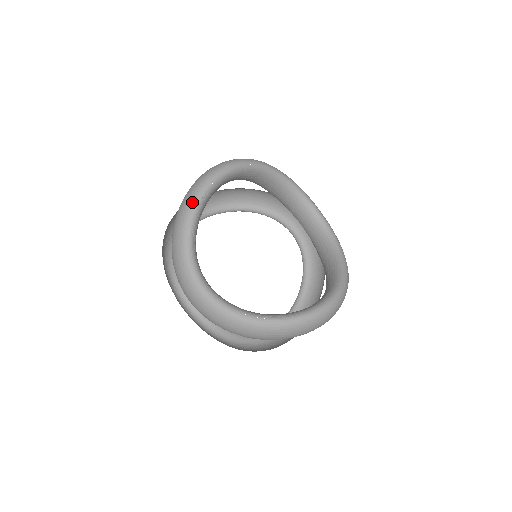
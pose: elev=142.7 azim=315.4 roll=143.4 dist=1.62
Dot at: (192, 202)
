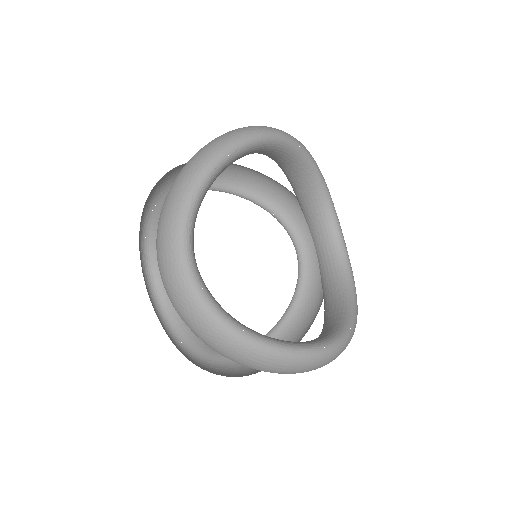
Dot at: (215, 154)
